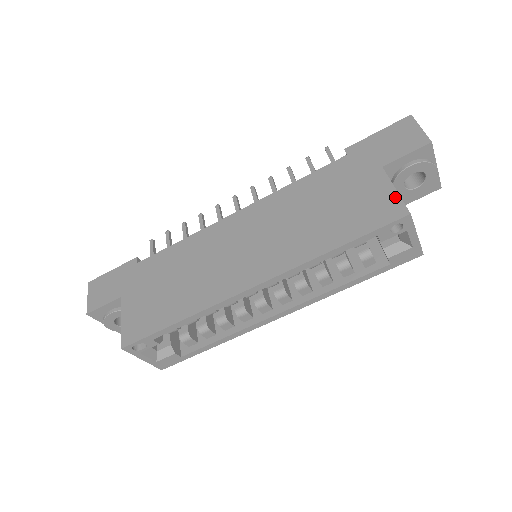
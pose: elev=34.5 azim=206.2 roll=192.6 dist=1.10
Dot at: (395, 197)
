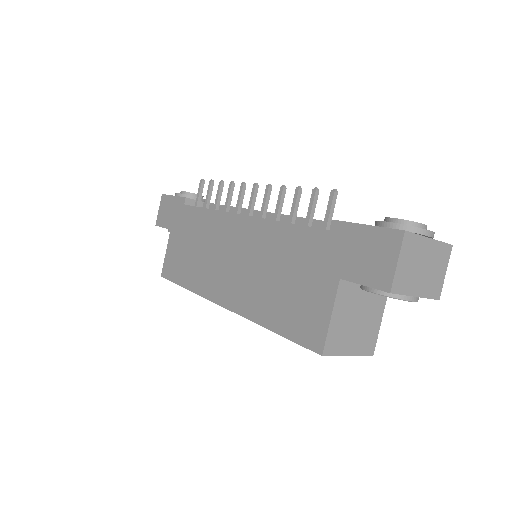
Dot at: (325, 326)
